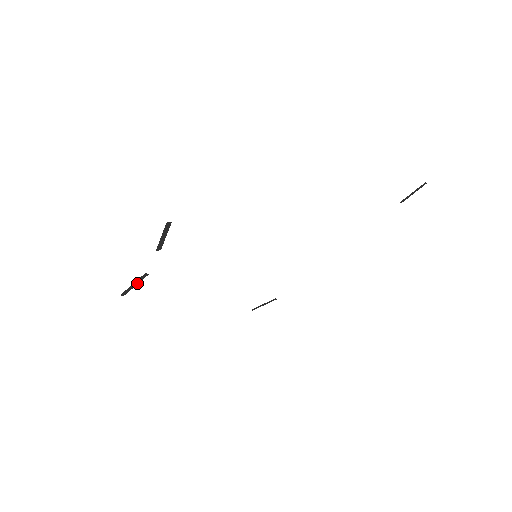
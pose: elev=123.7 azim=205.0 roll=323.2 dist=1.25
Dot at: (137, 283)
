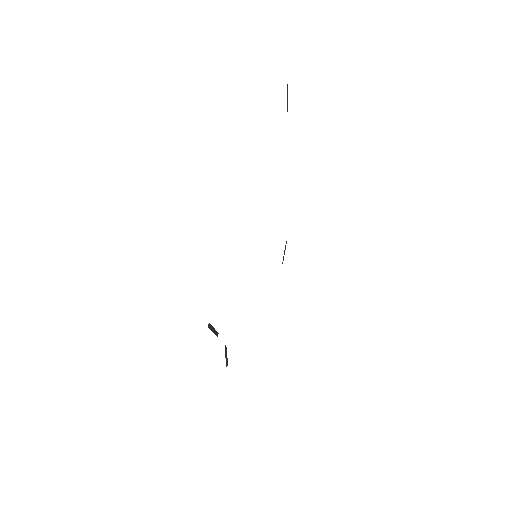
Dot at: (226, 354)
